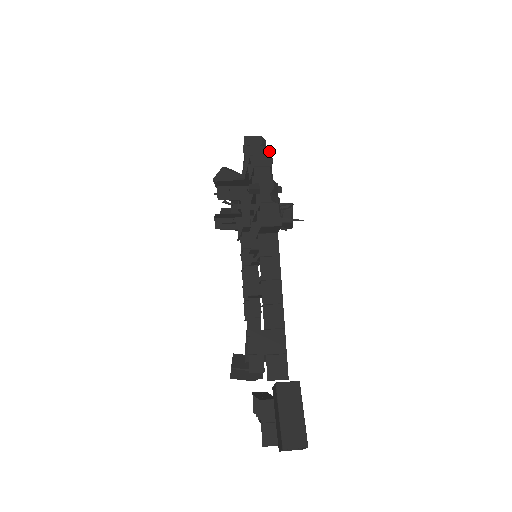
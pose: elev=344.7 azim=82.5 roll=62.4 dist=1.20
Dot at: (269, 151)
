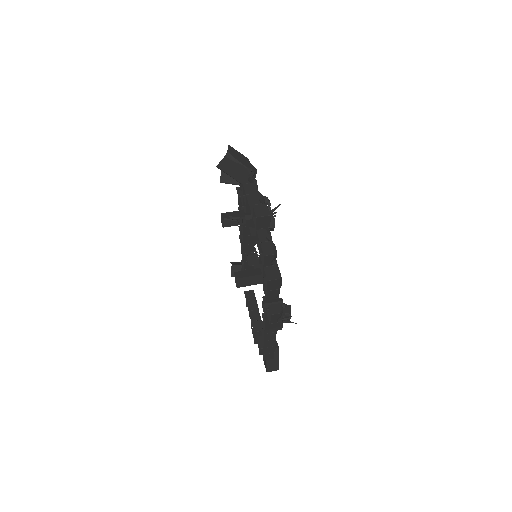
Dot at: (280, 282)
